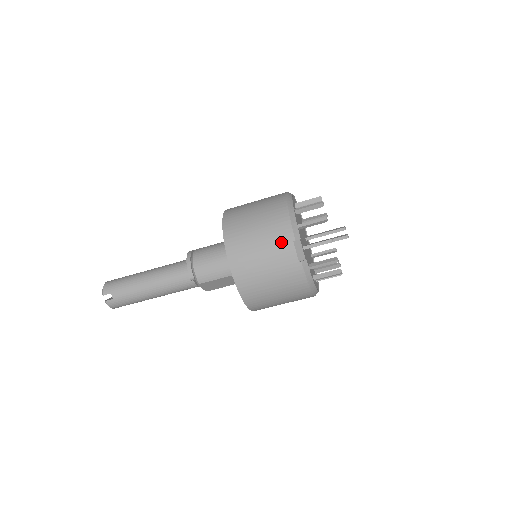
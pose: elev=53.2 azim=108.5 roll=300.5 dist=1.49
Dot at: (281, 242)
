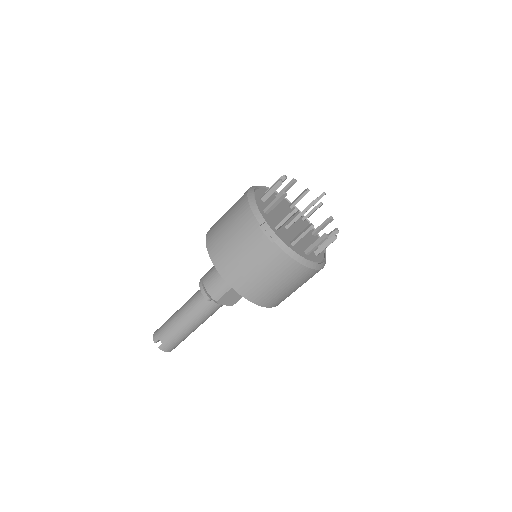
Dot at: (250, 232)
